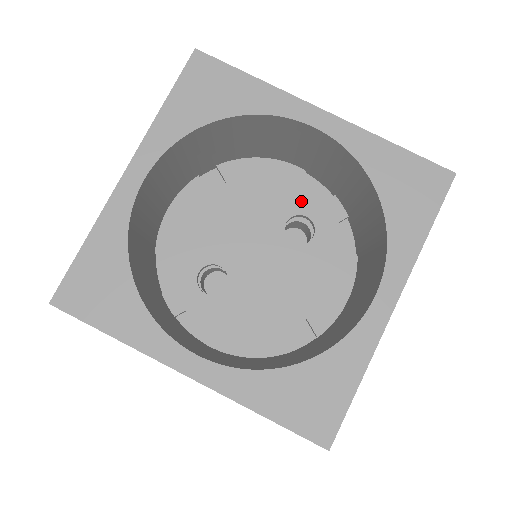
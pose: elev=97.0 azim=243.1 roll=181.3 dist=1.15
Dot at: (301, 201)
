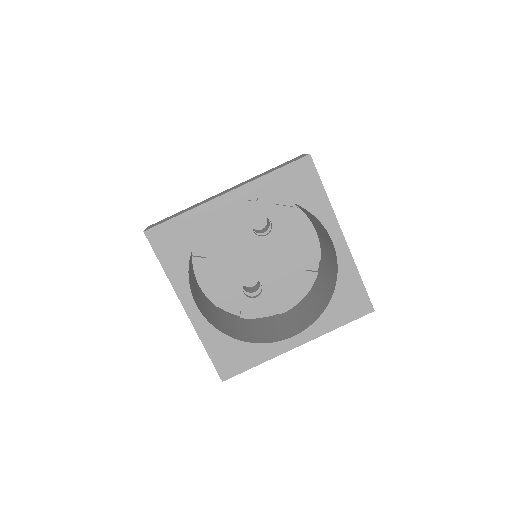
Dot at: (248, 214)
